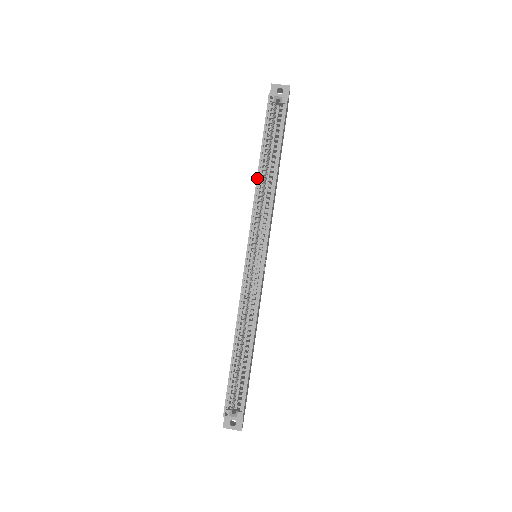
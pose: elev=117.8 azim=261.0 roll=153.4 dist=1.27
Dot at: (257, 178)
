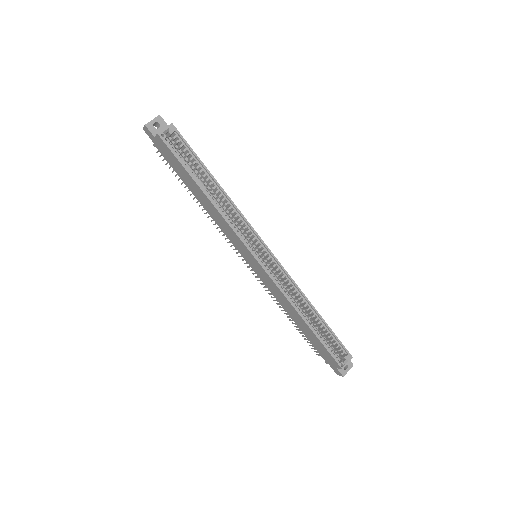
Dot at: (212, 203)
